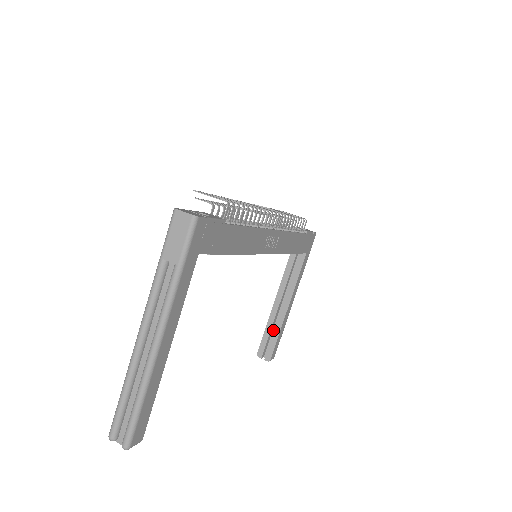
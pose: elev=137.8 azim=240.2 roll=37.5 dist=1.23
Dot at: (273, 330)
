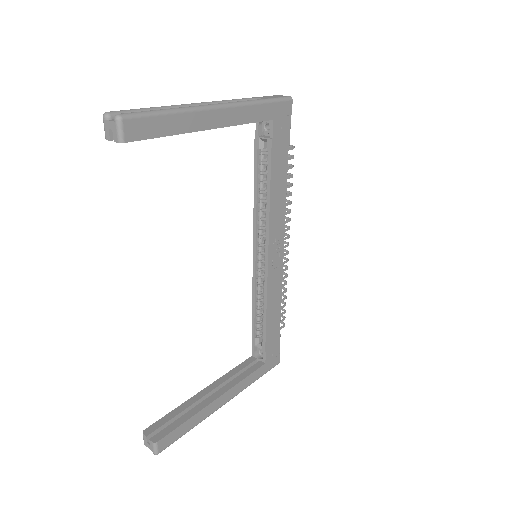
Dot at: occluded
